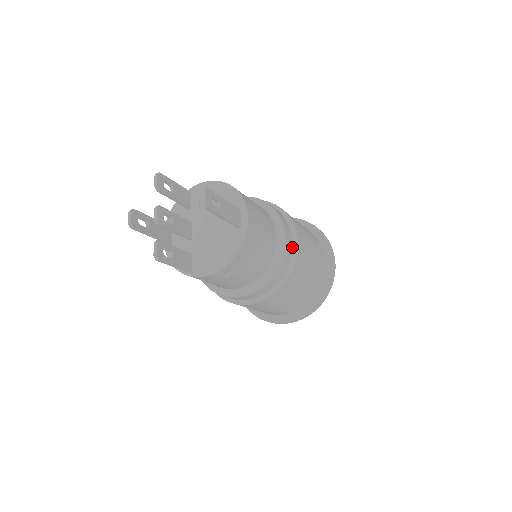
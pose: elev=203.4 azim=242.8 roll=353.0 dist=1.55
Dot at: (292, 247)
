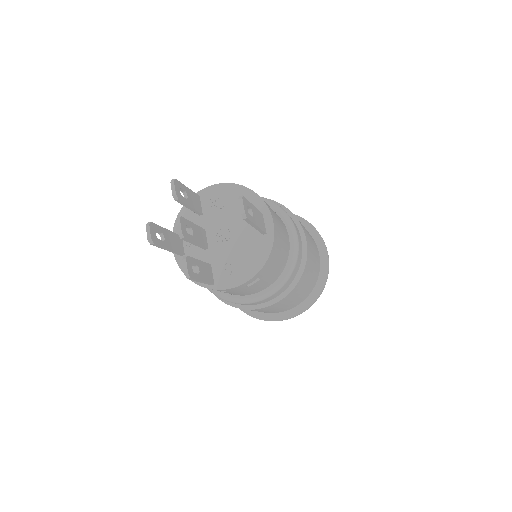
Dot at: (302, 246)
